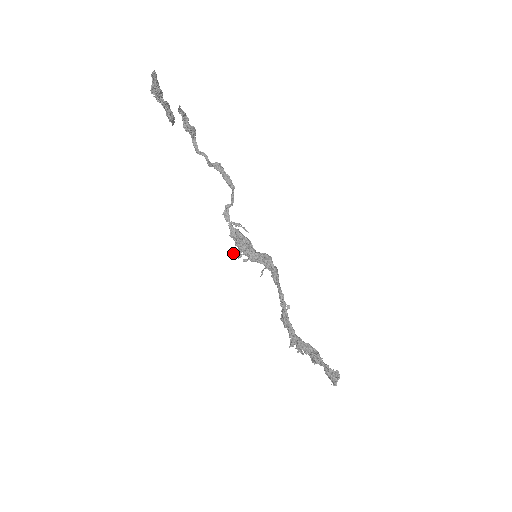
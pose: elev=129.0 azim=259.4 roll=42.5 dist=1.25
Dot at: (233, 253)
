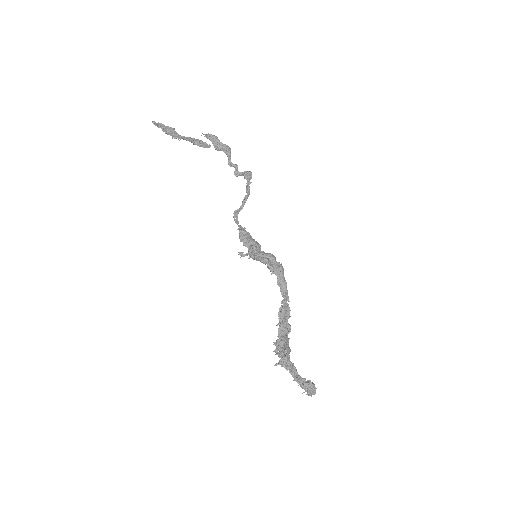
Dot at: occluded
